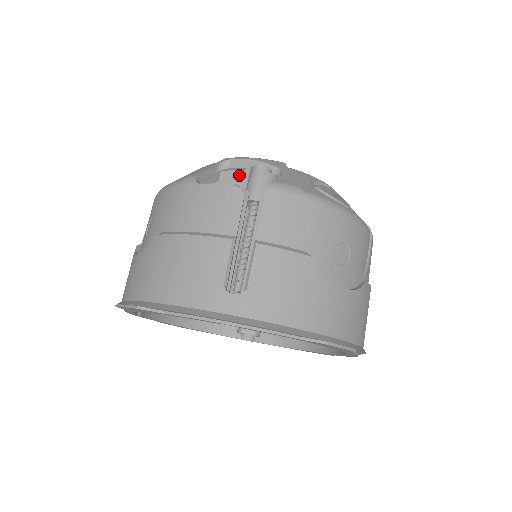
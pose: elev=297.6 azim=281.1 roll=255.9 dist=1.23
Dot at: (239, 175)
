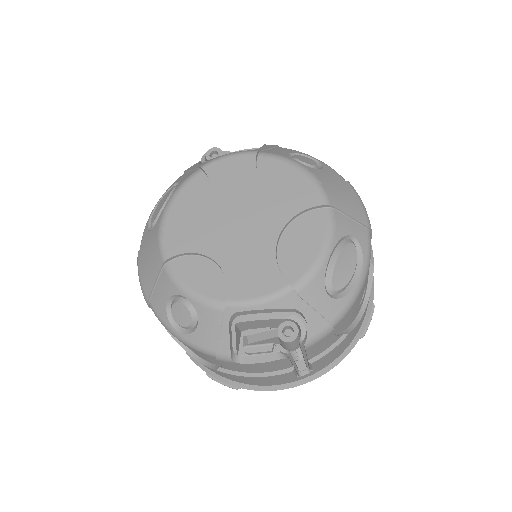
Dot at: (268, 340)
